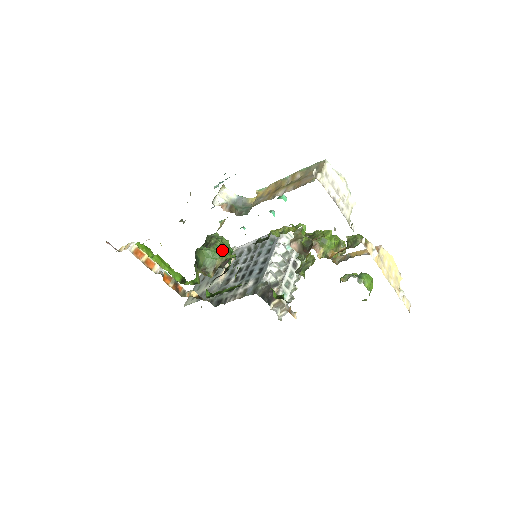
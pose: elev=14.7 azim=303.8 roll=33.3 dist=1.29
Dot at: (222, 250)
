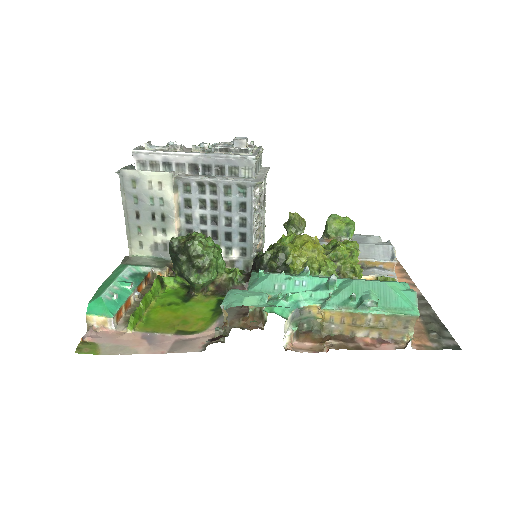
Dot at: (248, 306)
